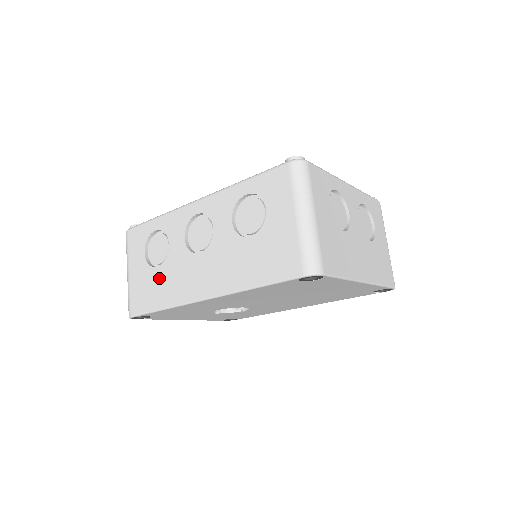
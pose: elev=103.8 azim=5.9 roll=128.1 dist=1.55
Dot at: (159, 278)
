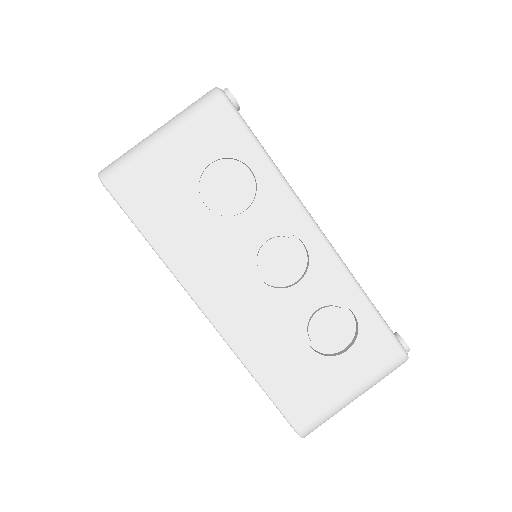
Dot at: (191, 218)
